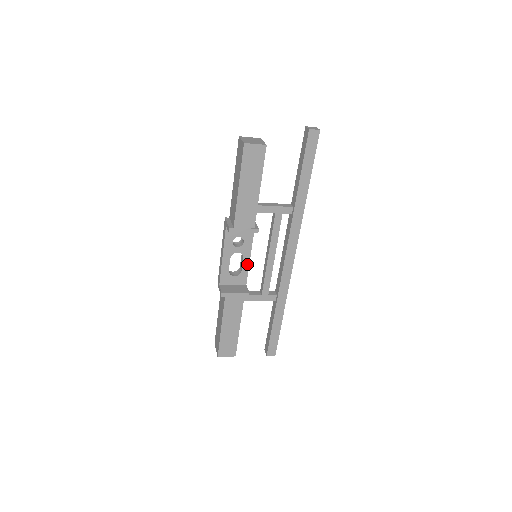
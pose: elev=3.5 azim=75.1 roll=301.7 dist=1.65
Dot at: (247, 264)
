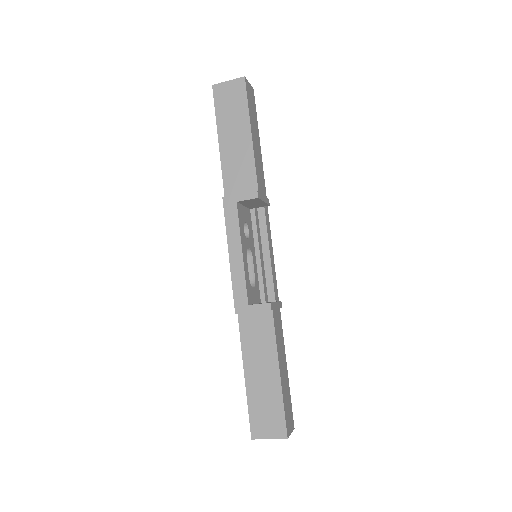
Dot at: (255, 268)
